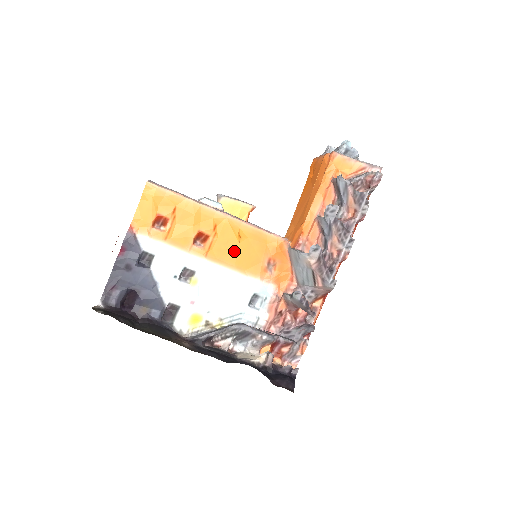
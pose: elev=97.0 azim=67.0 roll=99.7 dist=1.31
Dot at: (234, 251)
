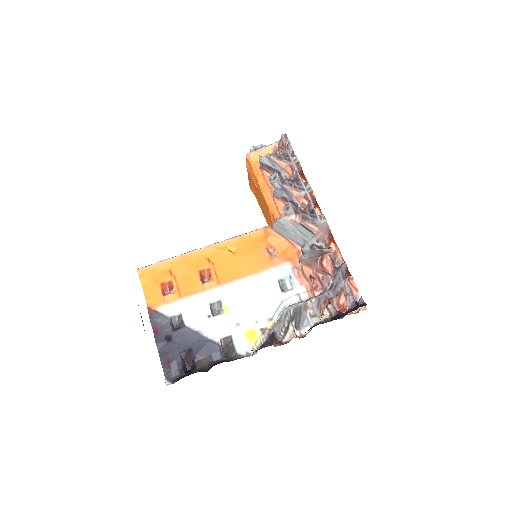
Dot at: (236, 264)
